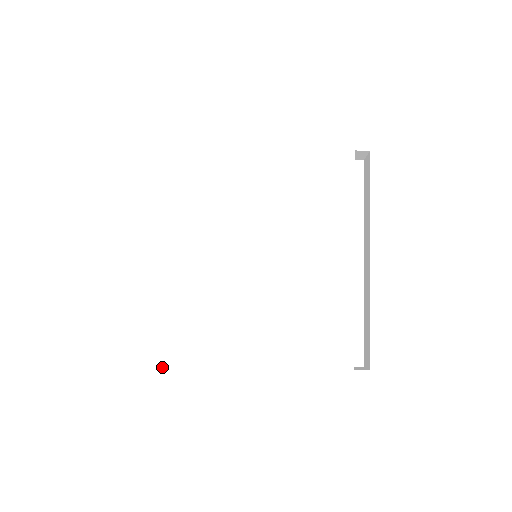
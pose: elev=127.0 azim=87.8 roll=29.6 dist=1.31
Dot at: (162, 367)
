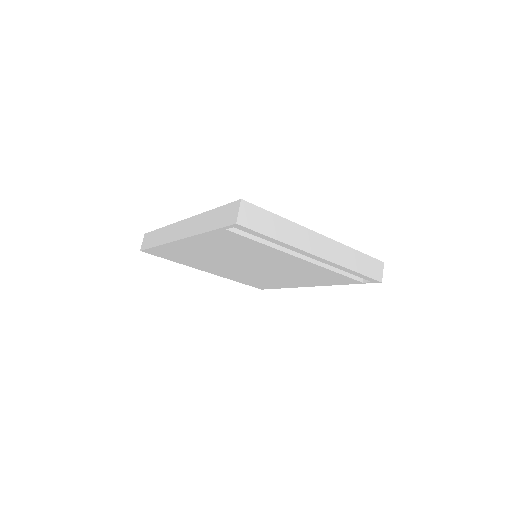
Dot at: (158, 229)
